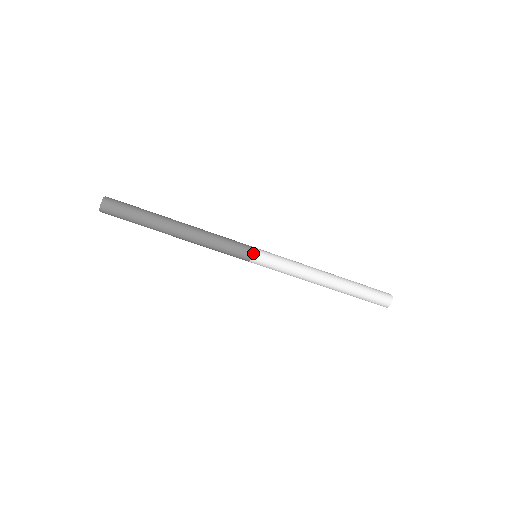
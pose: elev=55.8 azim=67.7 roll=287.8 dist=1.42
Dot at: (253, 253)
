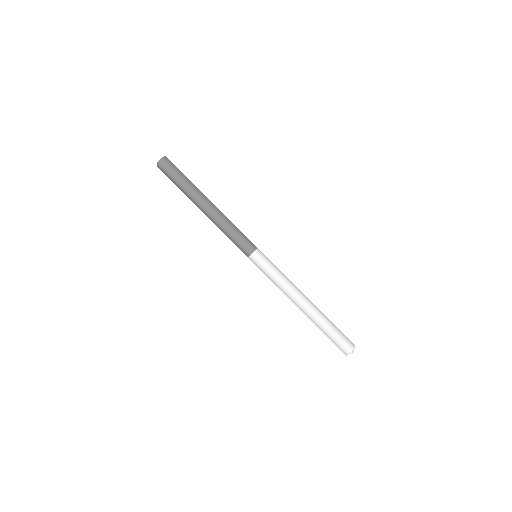
Dot at: (256, 249)
